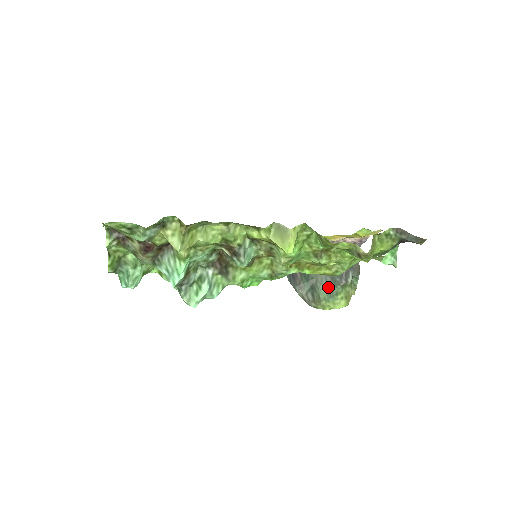
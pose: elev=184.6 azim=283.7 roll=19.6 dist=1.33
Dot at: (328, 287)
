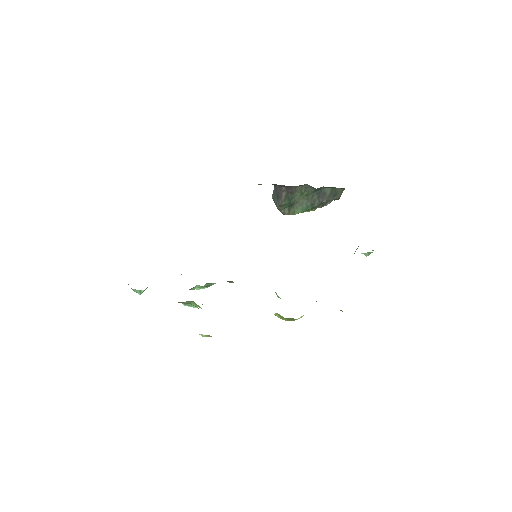
Dot at: (305, 209)
